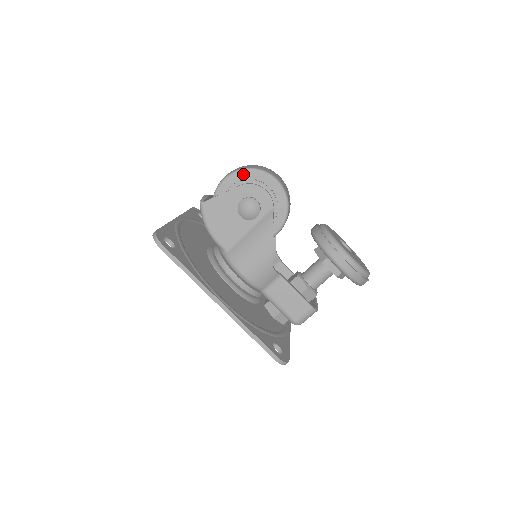
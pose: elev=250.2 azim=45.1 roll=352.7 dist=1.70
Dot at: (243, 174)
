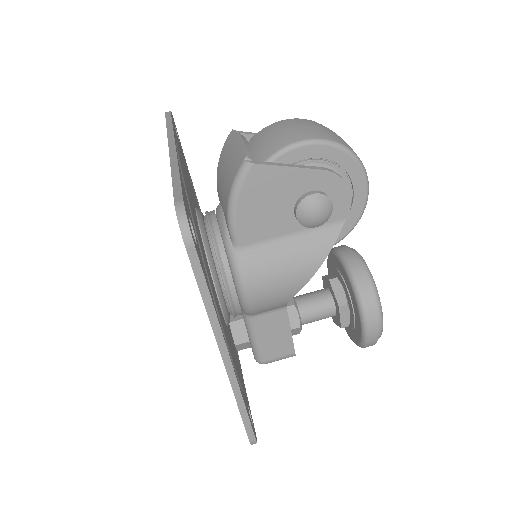
Dot at: (334, 152)
